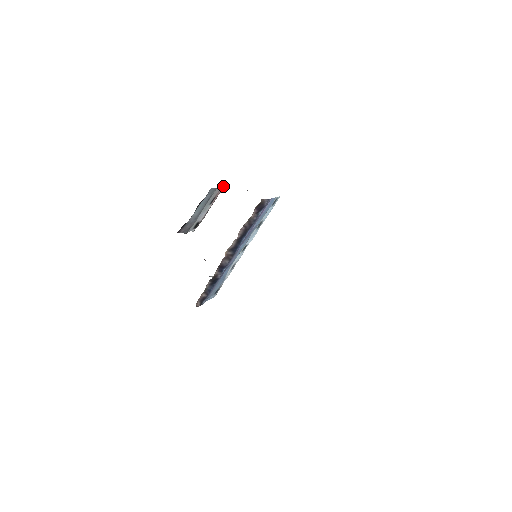
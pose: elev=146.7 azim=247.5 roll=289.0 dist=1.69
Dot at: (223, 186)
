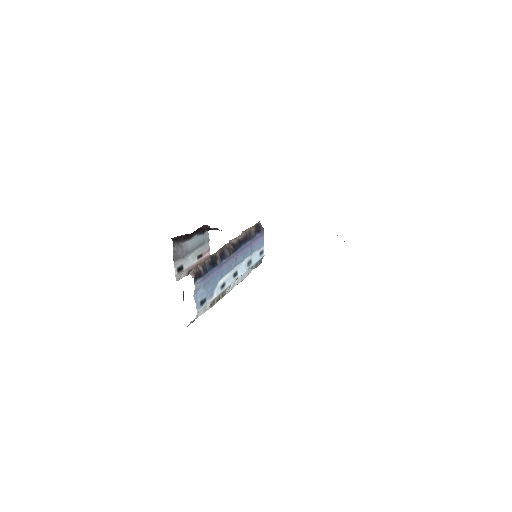
Dot at: (209, 253)
